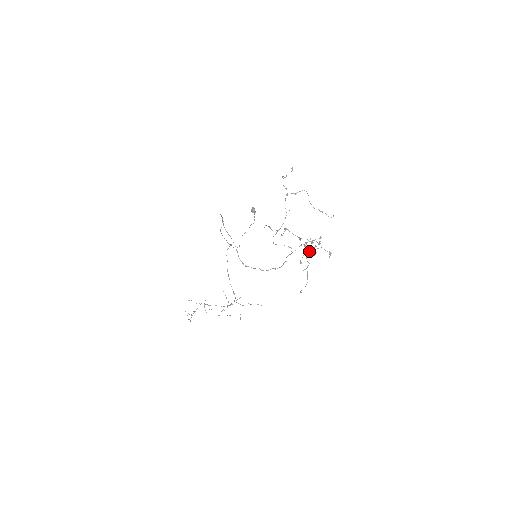
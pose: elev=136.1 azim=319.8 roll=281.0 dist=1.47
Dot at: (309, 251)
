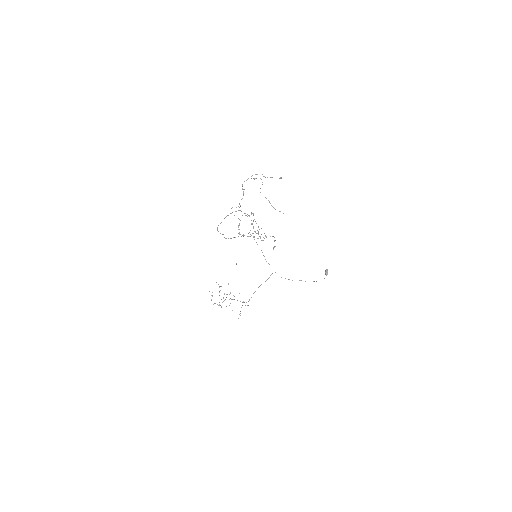
Dot at: occluded
